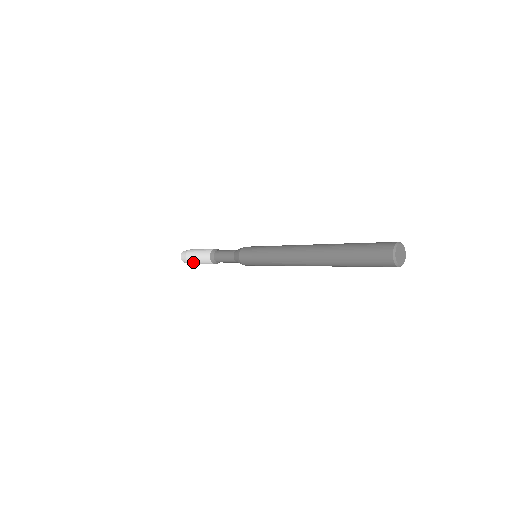
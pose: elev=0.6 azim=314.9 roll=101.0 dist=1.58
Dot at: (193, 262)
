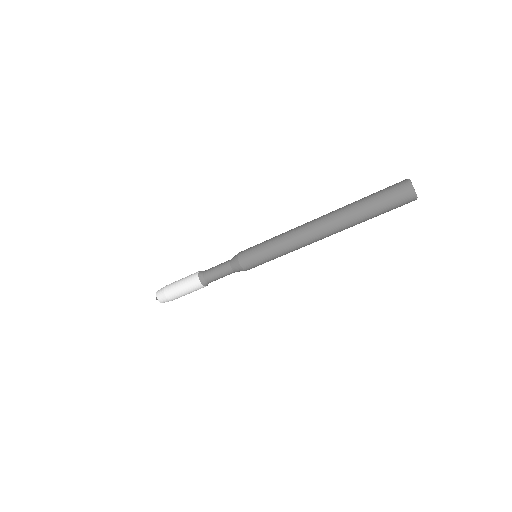
Dot at: (175, 295)
